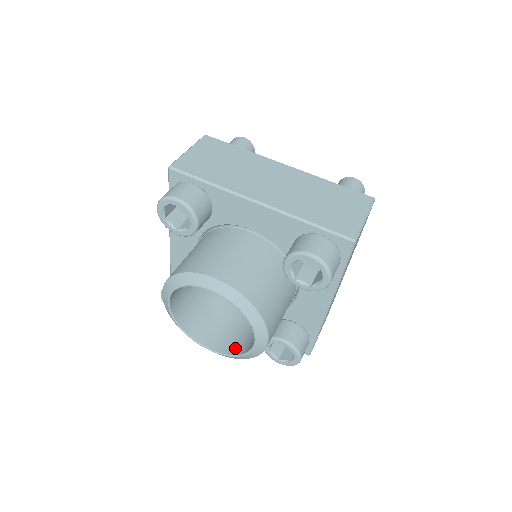
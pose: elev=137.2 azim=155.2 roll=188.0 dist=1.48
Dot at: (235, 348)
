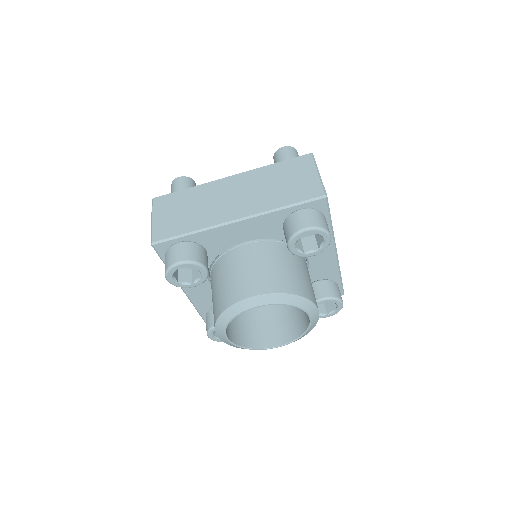
Dot at: (295, 331)
